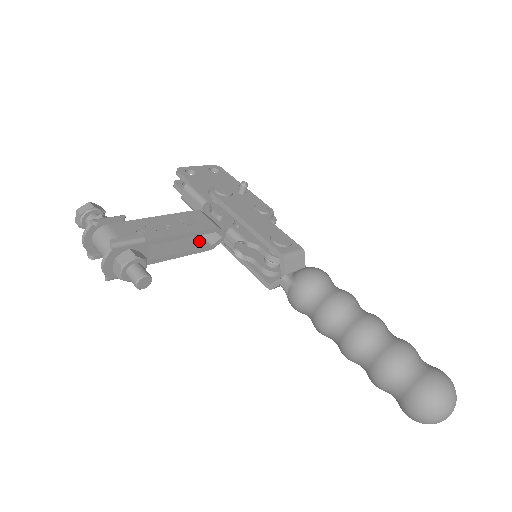
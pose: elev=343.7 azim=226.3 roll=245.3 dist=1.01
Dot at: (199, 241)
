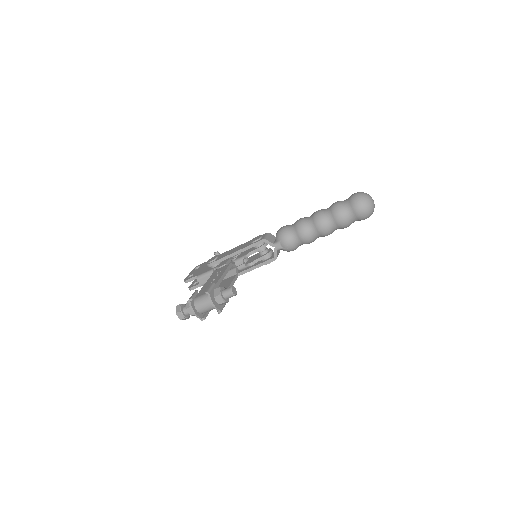
Dot at: (230, 279)
